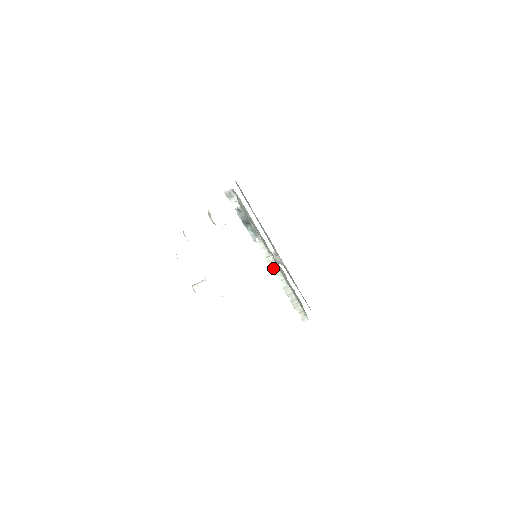
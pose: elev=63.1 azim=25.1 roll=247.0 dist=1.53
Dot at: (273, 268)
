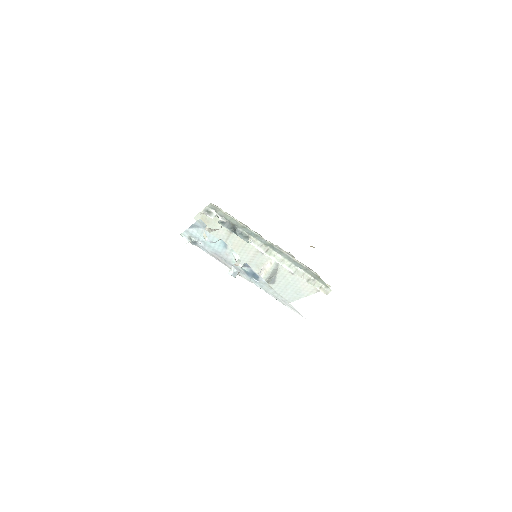
Dot at: (276, 259)
